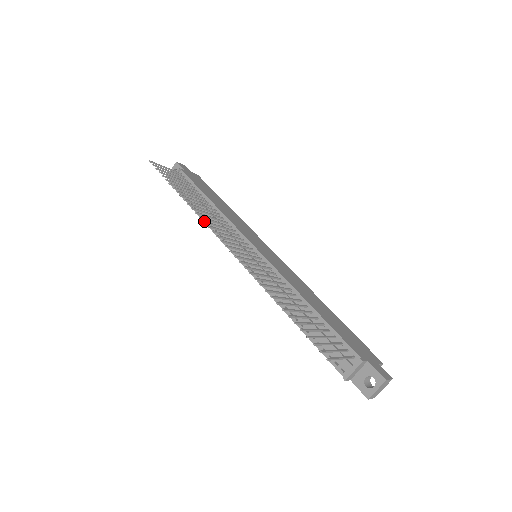
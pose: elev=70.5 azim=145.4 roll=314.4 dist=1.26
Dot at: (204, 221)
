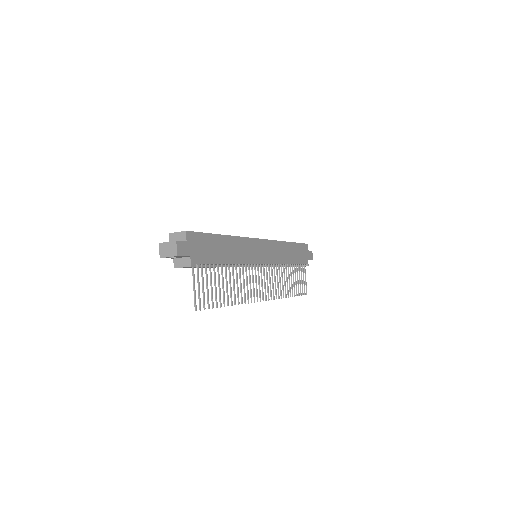
Dot at: occluded
